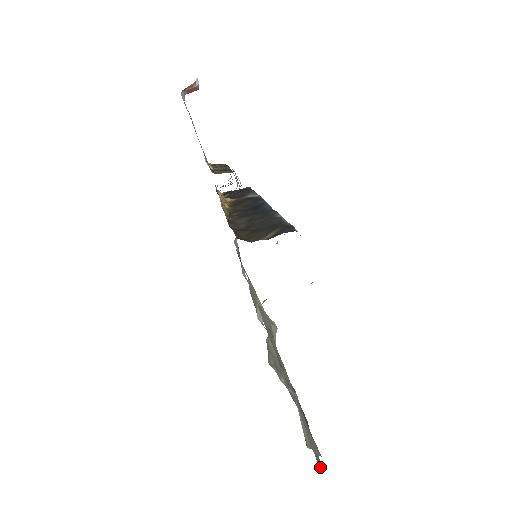
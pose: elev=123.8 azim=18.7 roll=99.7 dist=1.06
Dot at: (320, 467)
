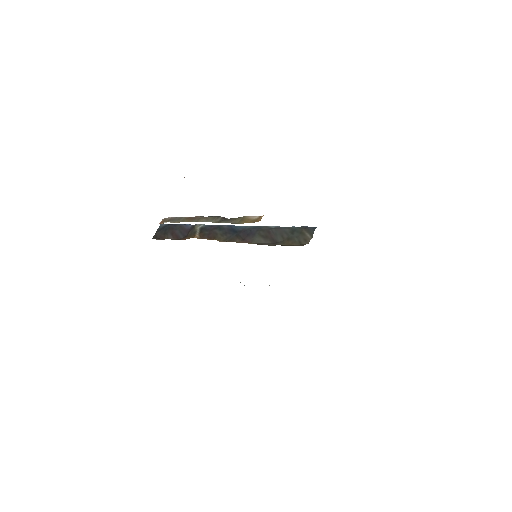
Dot at: occluded
